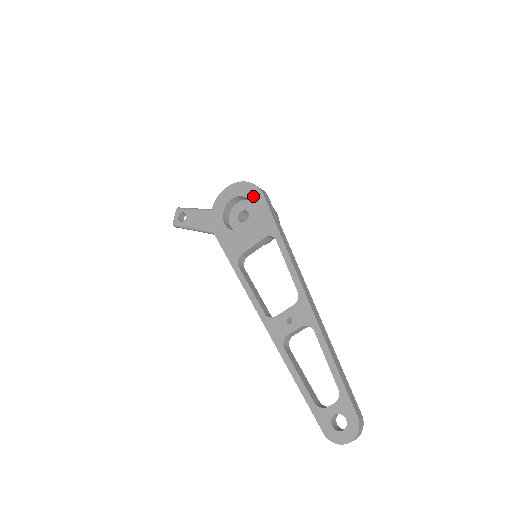
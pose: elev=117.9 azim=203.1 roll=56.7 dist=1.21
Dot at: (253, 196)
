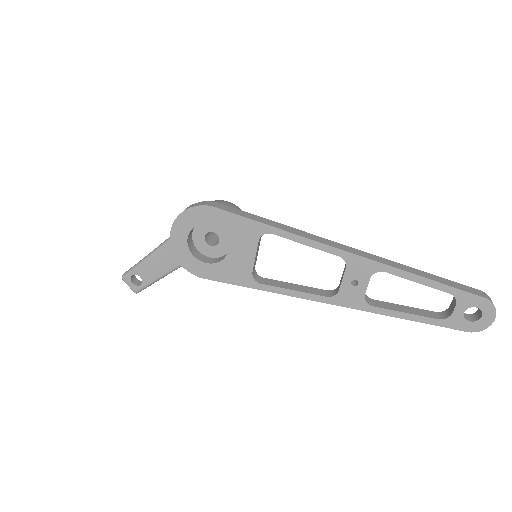
Dot at: (206, 217)
